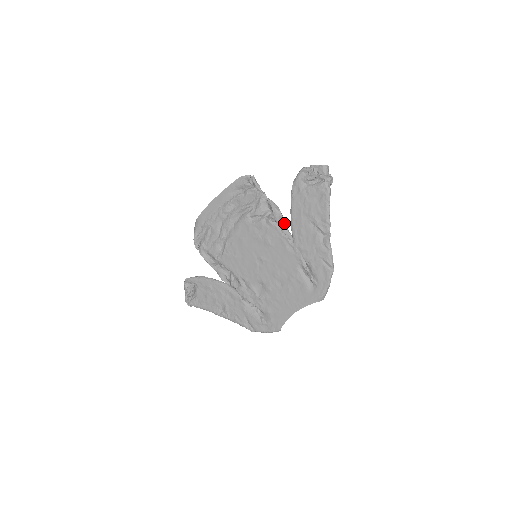
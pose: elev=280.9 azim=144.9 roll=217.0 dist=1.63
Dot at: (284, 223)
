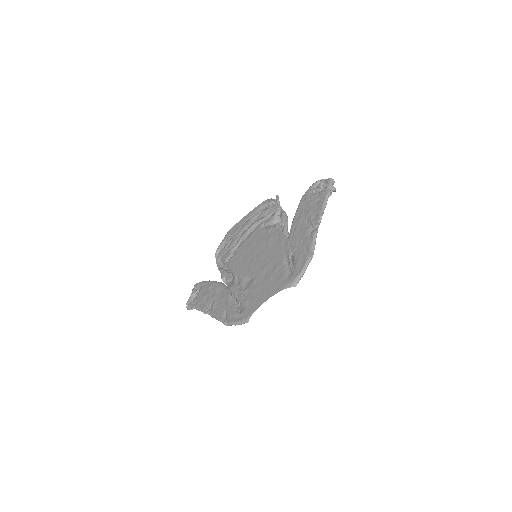
Dot at: (287, 225)
